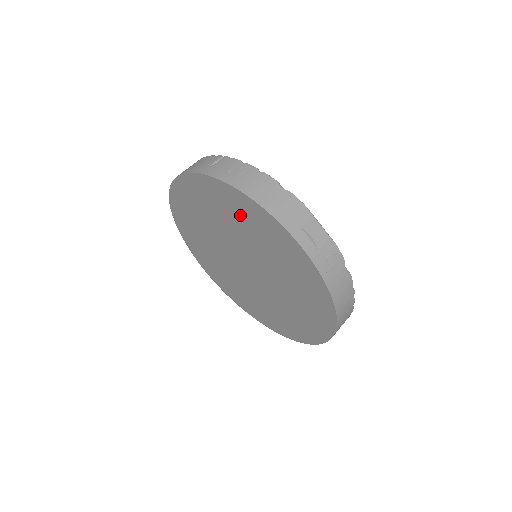
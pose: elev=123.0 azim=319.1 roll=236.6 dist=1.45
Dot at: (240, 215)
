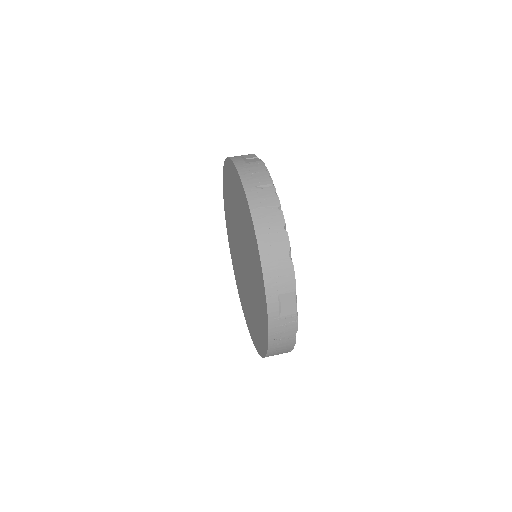
Dot at: (251, 241)
